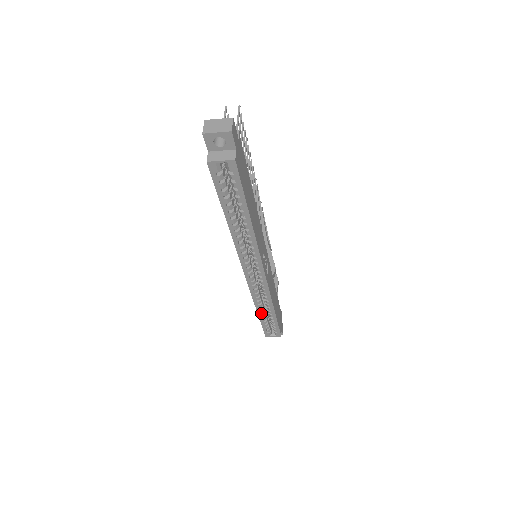
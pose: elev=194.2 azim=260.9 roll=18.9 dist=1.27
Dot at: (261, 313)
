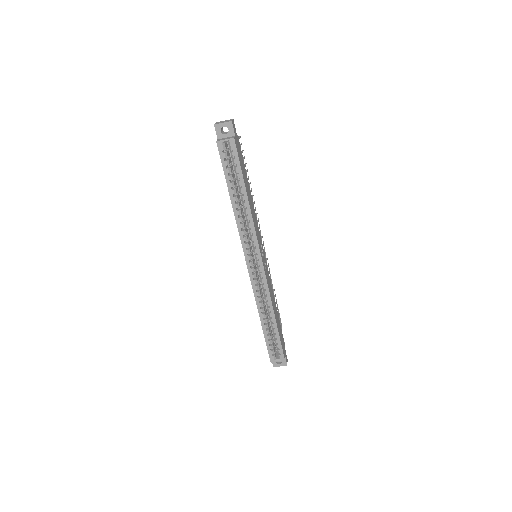
Dot at: (264, 322)
